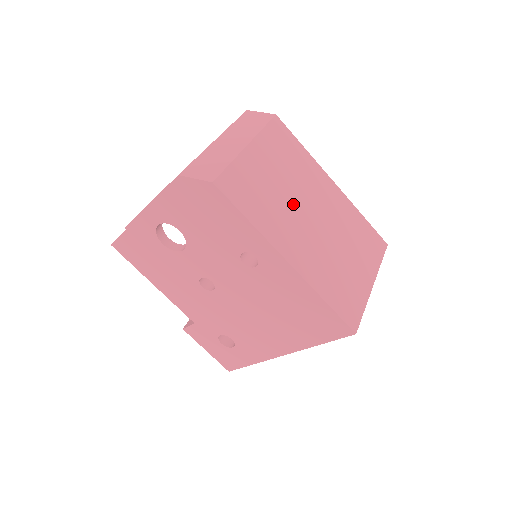
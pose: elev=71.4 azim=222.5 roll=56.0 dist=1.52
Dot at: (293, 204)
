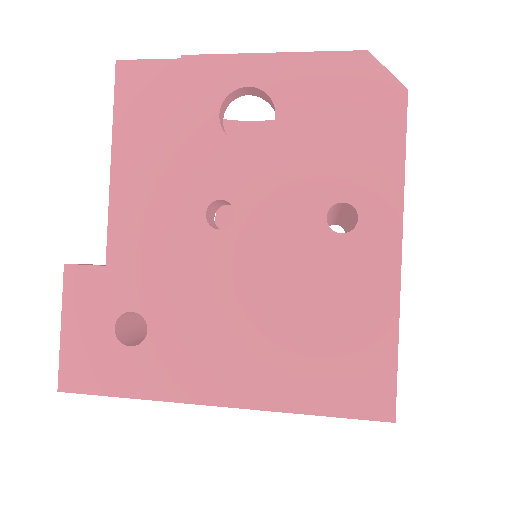
Dot at: occluded
